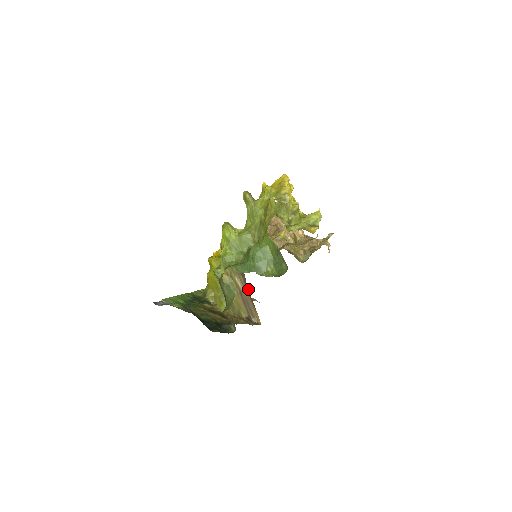
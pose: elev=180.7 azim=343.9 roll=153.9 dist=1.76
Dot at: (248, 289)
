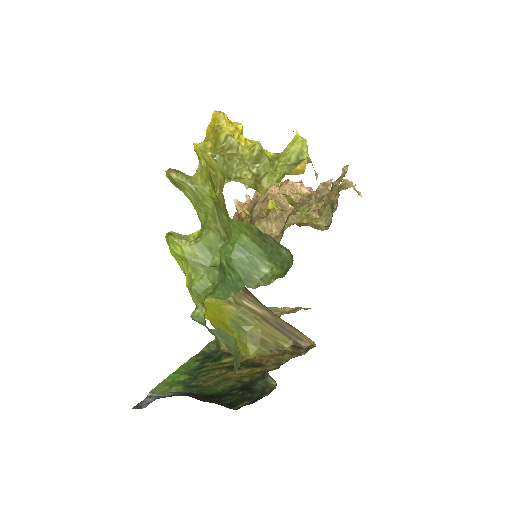
Dot at: occluded
